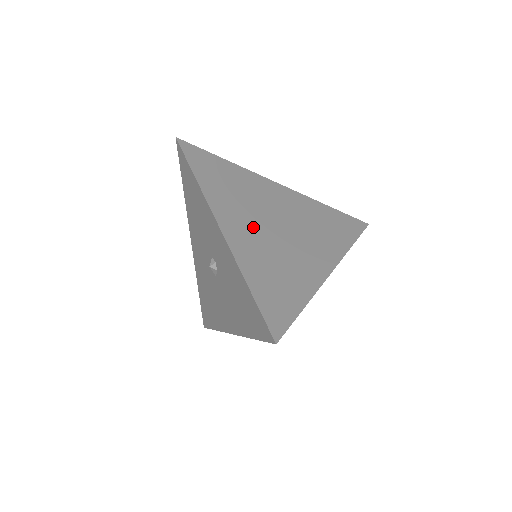
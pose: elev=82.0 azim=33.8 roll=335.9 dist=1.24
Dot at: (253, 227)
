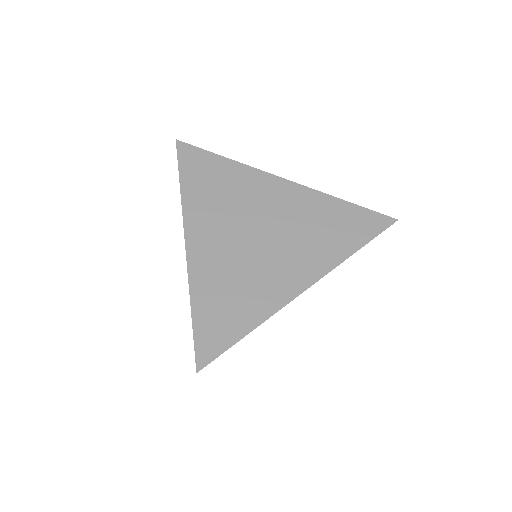
Dot at: (225, 240)
